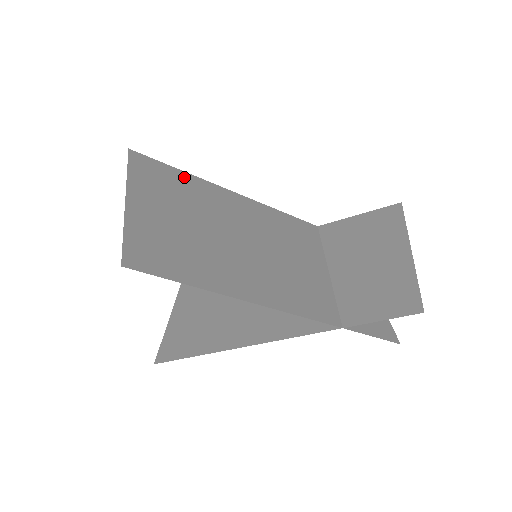
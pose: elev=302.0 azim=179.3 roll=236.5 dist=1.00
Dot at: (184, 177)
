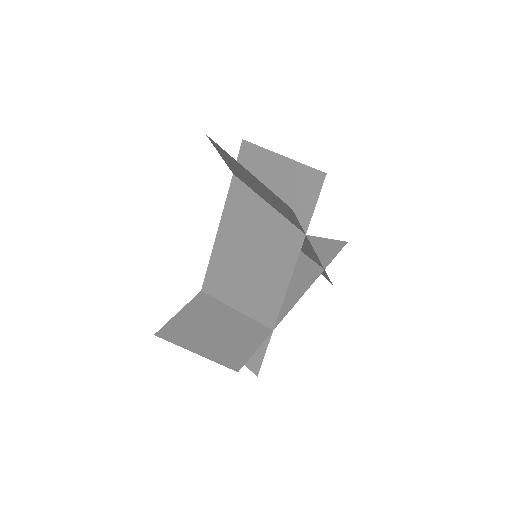
Dot at: occluded
